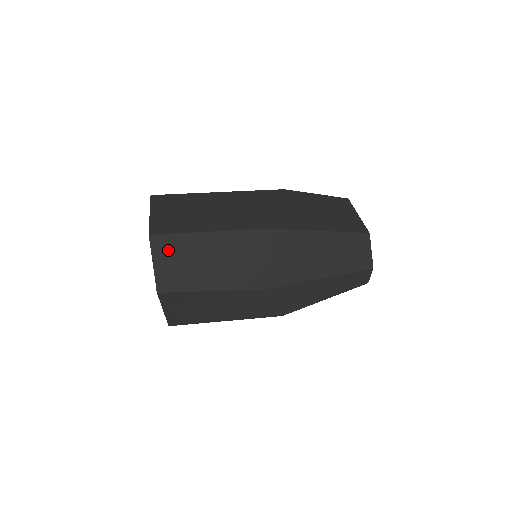
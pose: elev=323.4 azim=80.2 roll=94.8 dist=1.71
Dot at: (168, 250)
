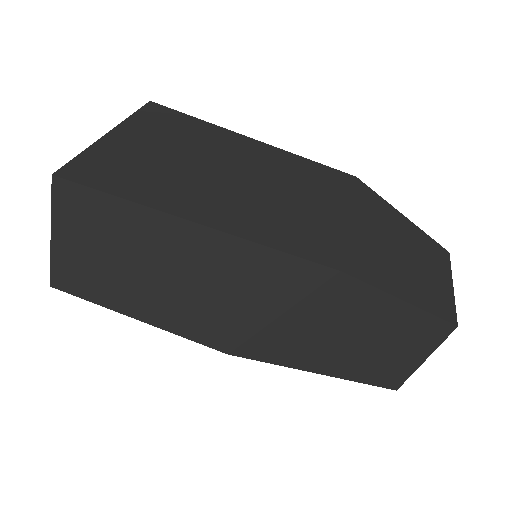
Dot at: occluded
